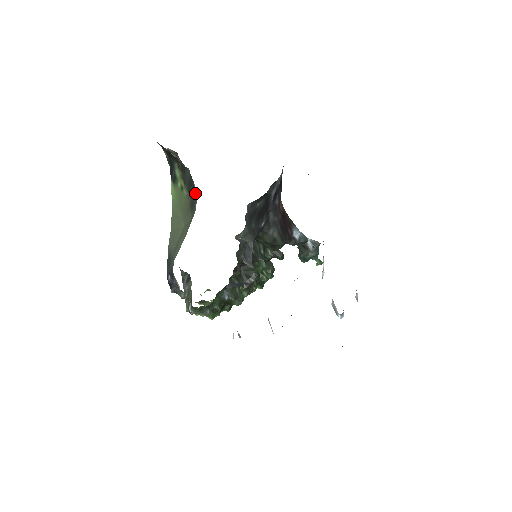
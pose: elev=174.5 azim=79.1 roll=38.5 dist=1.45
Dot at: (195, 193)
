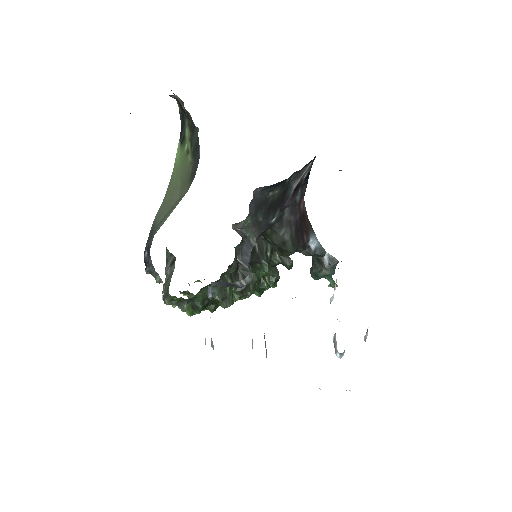
Dot at: (198, 160)
